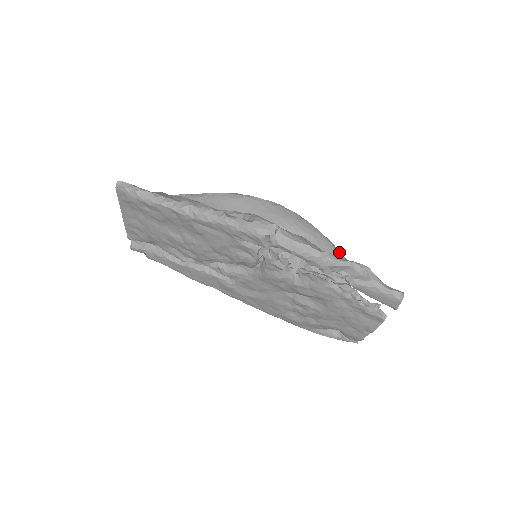
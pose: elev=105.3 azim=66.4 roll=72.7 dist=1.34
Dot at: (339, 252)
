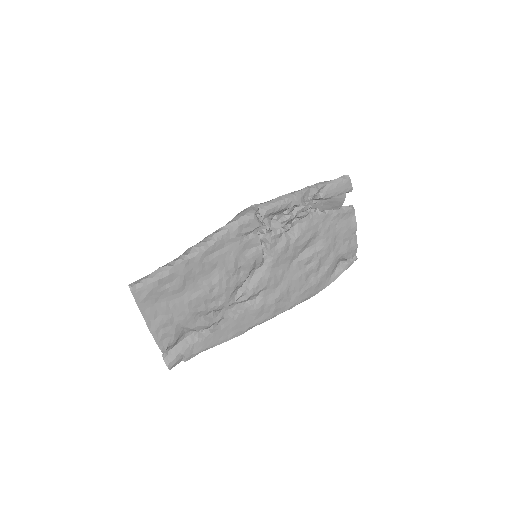
Dot at: occluded
